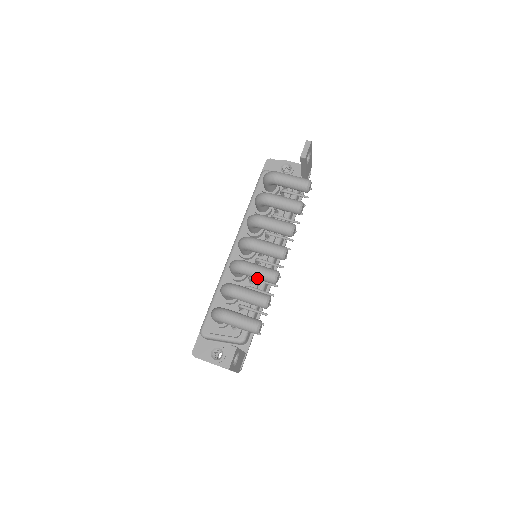
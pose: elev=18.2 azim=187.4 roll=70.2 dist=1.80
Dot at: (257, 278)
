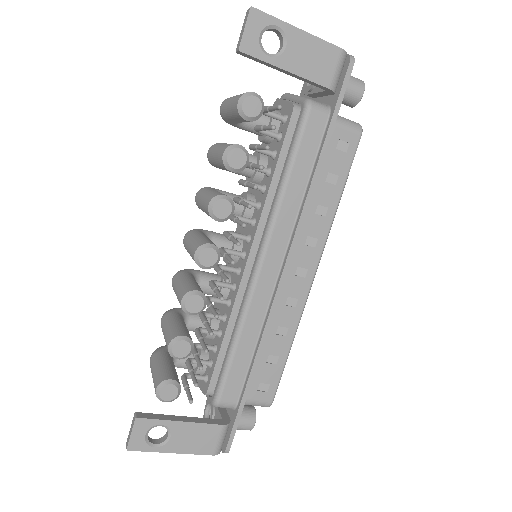
Dot at: occluded
